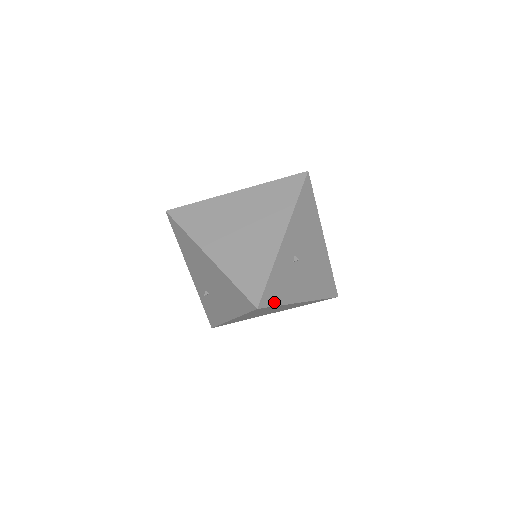
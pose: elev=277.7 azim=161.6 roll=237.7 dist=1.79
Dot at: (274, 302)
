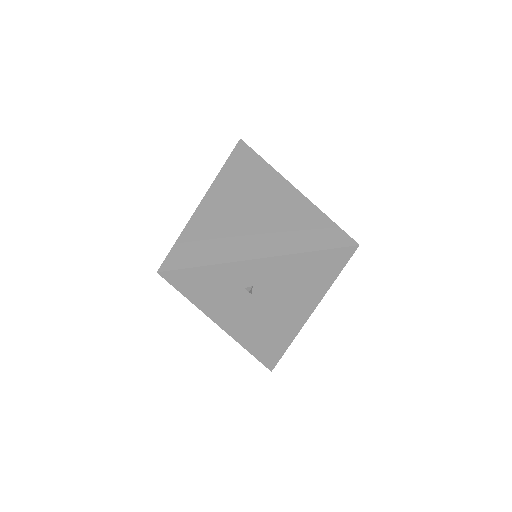
Dot at: (184, 289)
